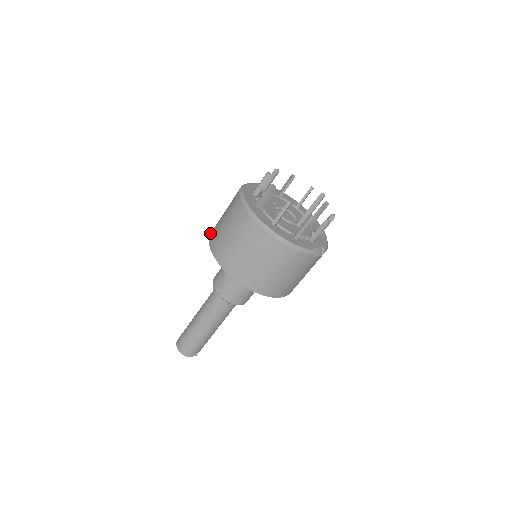
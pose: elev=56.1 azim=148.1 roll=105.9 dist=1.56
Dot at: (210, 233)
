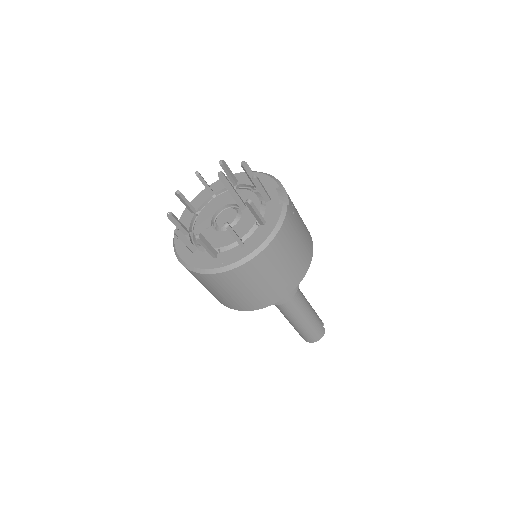
Dot at: occluded
